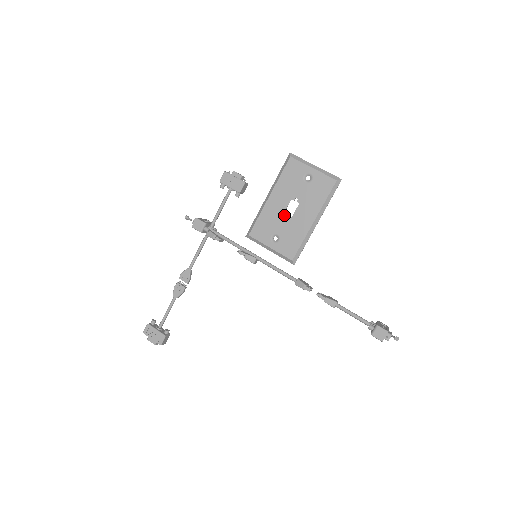
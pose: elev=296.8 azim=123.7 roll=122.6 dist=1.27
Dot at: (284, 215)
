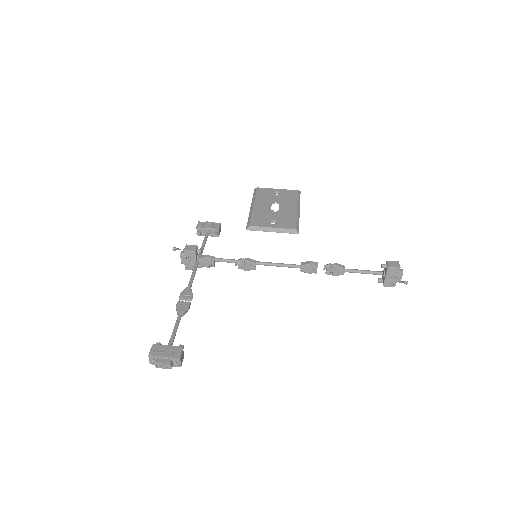
Dot at: (272, 211)
